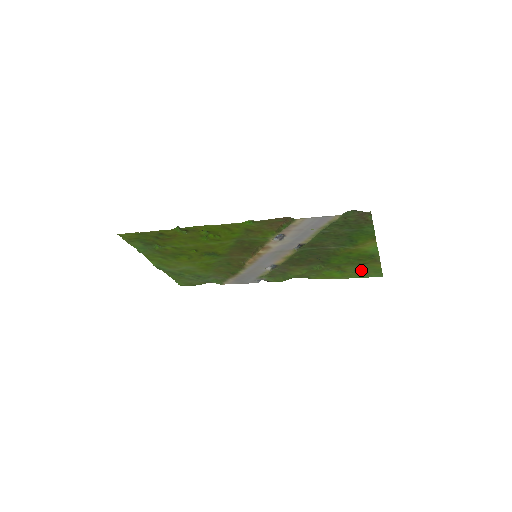
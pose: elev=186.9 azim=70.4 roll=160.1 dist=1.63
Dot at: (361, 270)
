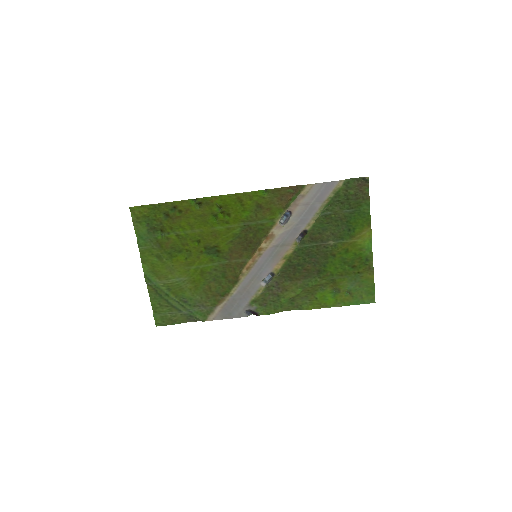
Dot at: (355, 289)
